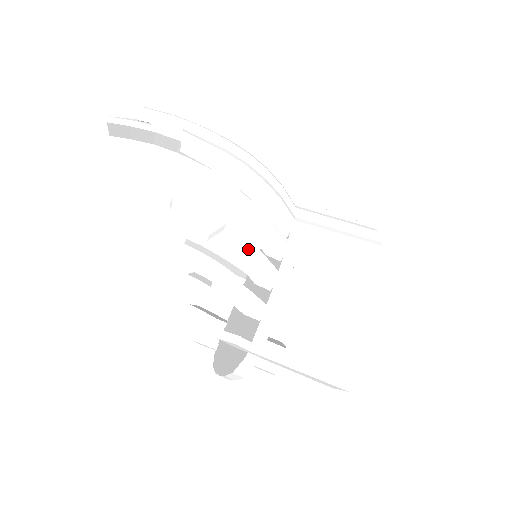
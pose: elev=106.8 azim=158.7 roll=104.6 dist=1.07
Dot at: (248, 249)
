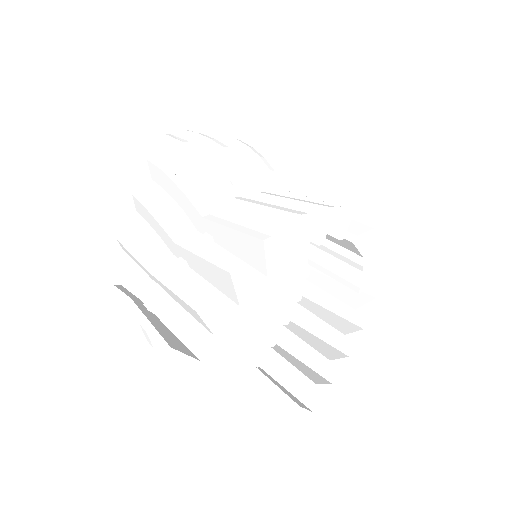
Dot at: (148, 212)
